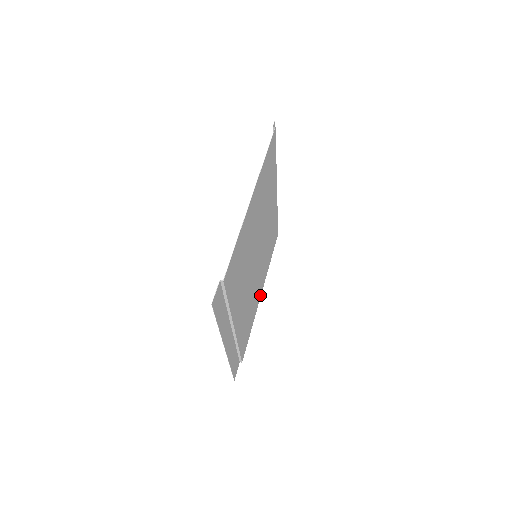
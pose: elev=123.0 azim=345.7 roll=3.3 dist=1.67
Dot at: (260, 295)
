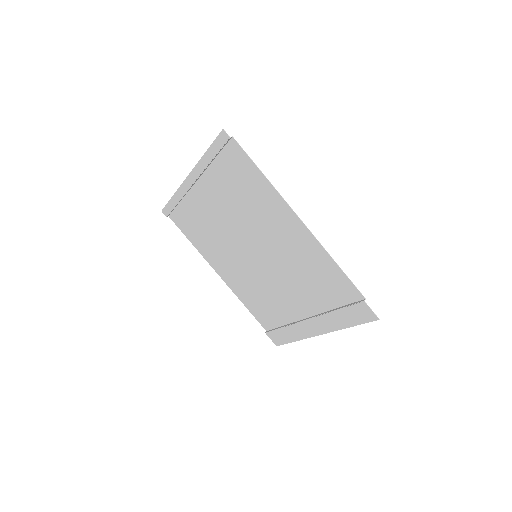
Dot at: (222, 277)
